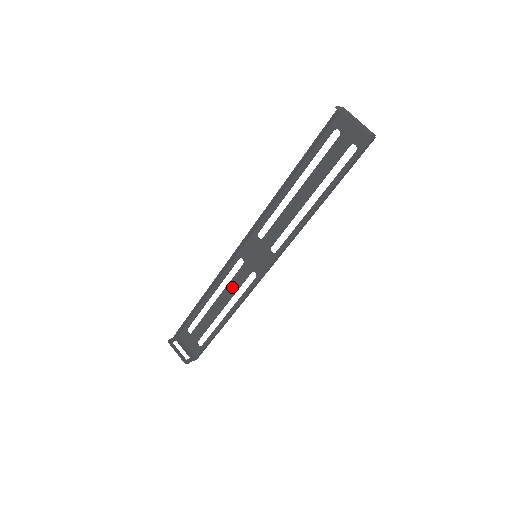
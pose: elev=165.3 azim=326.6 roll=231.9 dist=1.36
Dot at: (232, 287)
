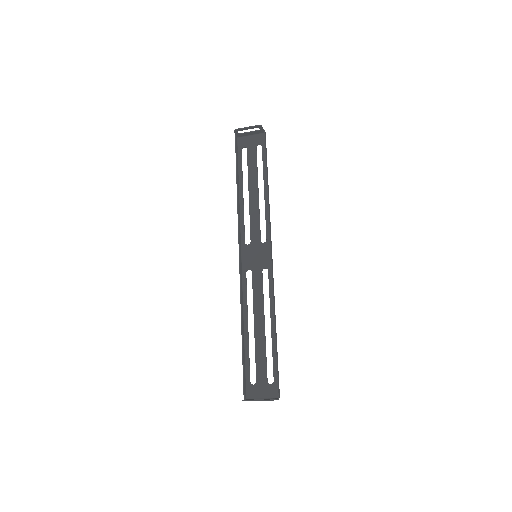
Dot at: (258, 298)
